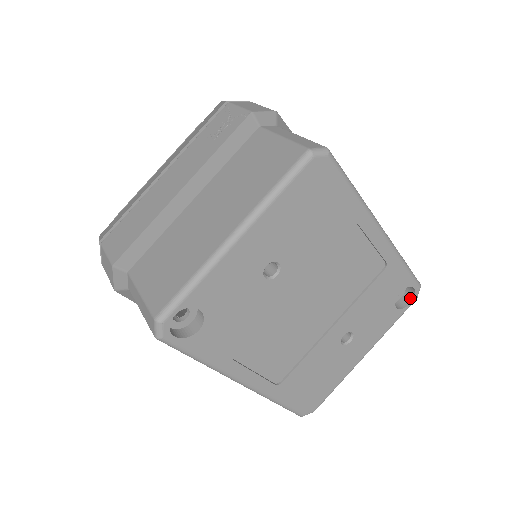
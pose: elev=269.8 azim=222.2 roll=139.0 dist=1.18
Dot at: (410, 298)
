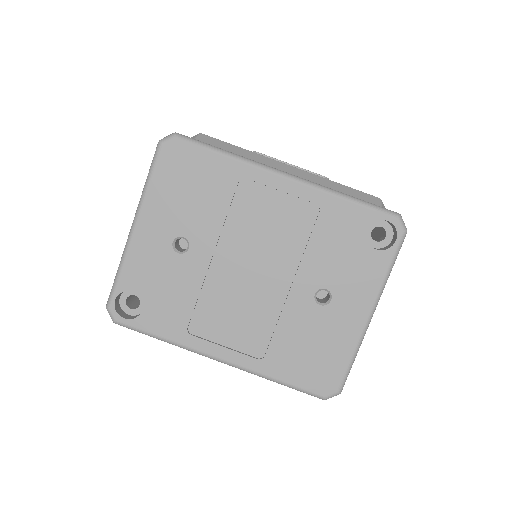
Dot at: (396, 234)
